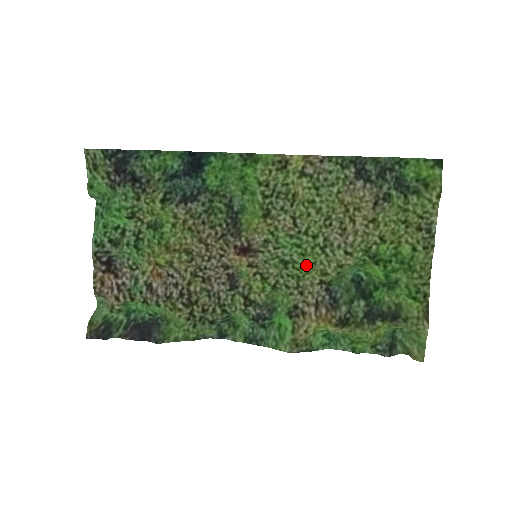
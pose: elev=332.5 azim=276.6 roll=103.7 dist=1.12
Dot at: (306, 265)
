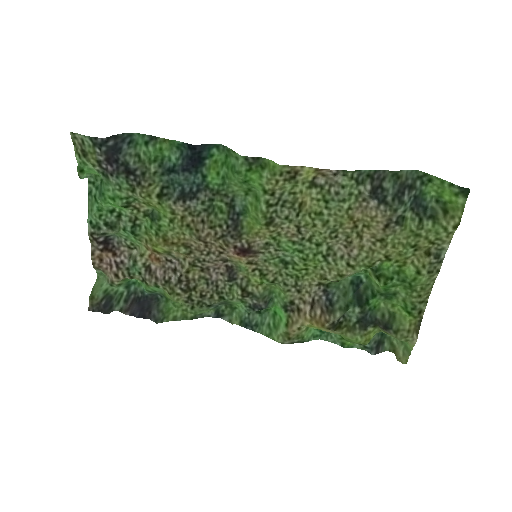
Dot at: (306, 267)
